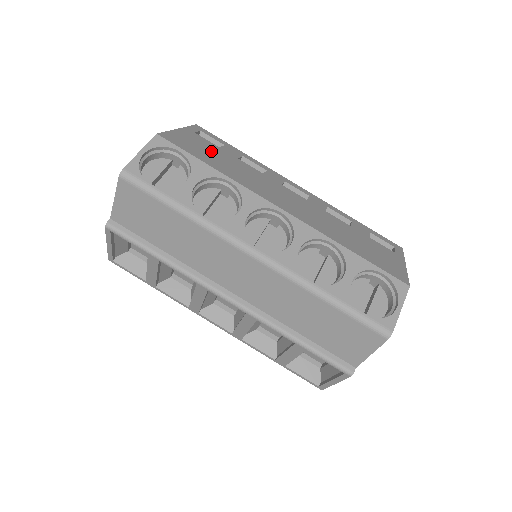
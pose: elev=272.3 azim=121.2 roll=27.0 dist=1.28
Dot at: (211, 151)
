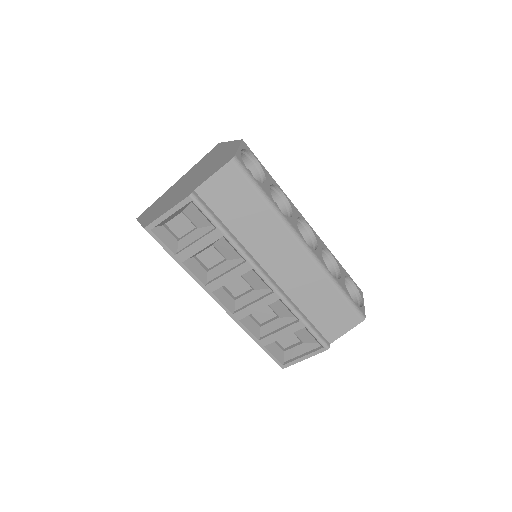
Dot at: occluded
